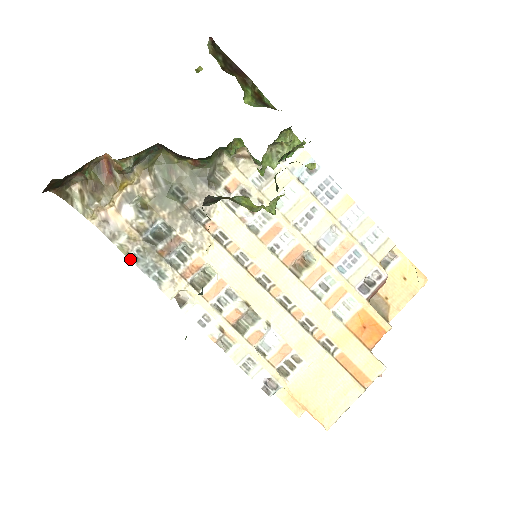
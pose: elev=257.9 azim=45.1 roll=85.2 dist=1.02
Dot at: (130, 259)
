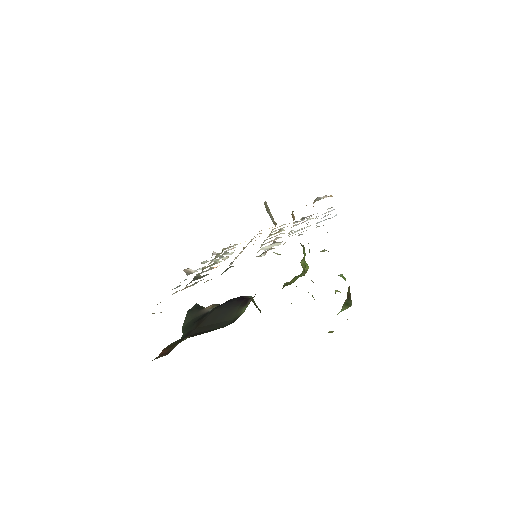
Dot at: occluded
